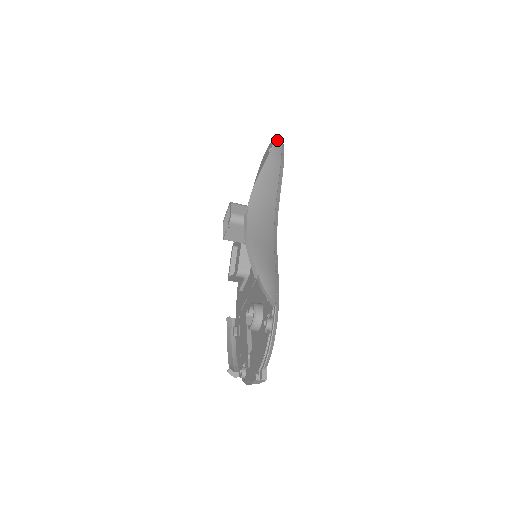
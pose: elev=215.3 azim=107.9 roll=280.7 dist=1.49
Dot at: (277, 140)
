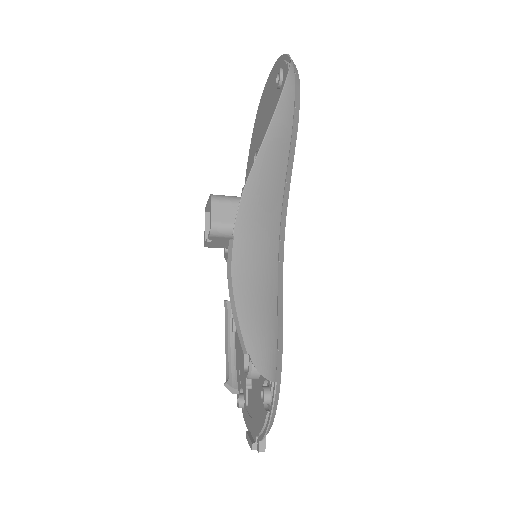
Dot at: (286, 84)
